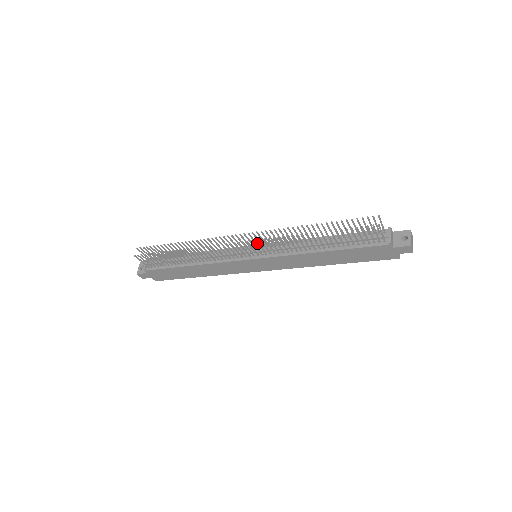
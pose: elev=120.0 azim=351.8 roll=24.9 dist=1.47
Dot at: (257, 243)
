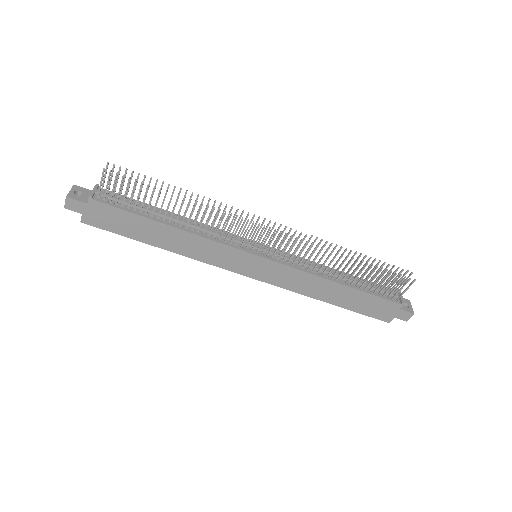
Dot at: (288, 240)
